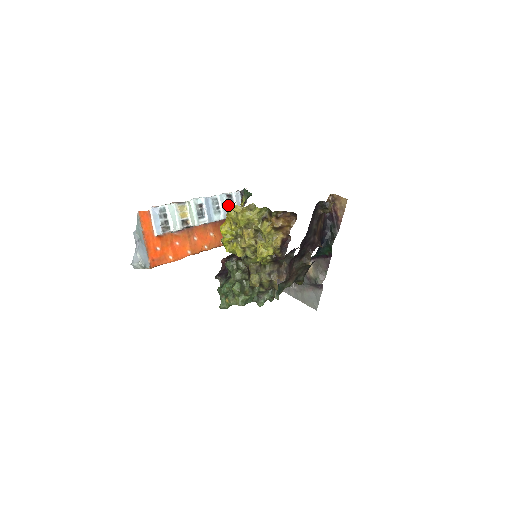
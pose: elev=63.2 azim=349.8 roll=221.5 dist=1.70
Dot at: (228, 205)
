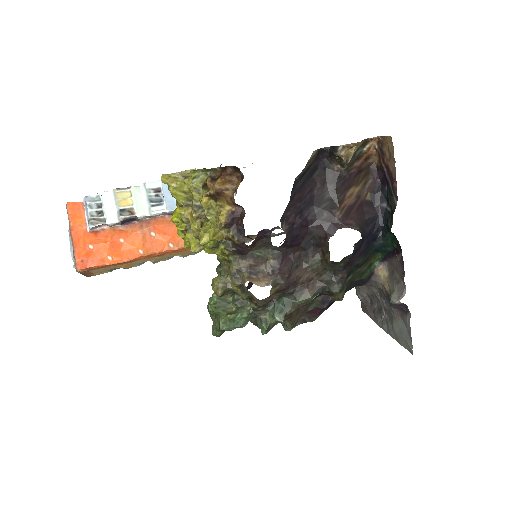
Dot at: occluded
